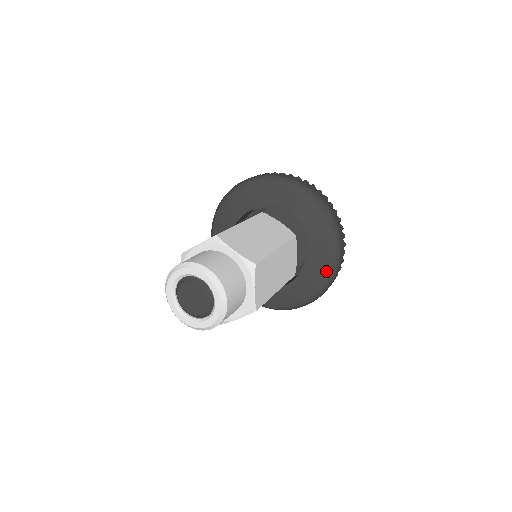
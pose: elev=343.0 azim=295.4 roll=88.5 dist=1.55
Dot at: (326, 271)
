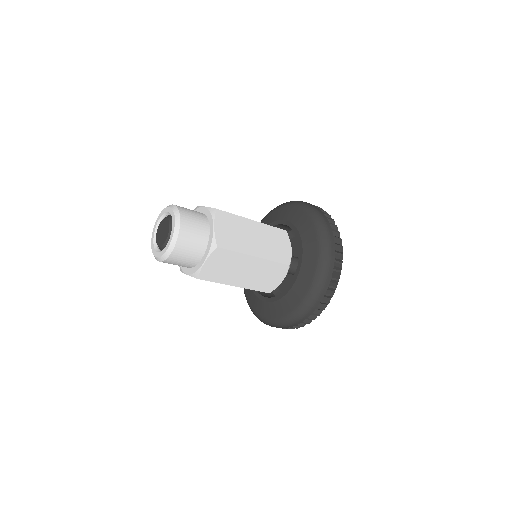
Dot at: (317, 256)
